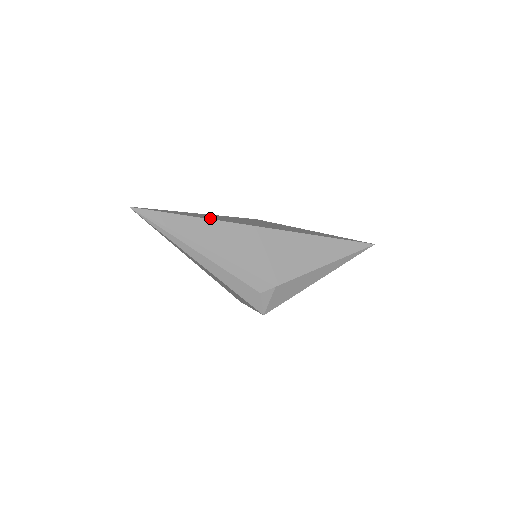
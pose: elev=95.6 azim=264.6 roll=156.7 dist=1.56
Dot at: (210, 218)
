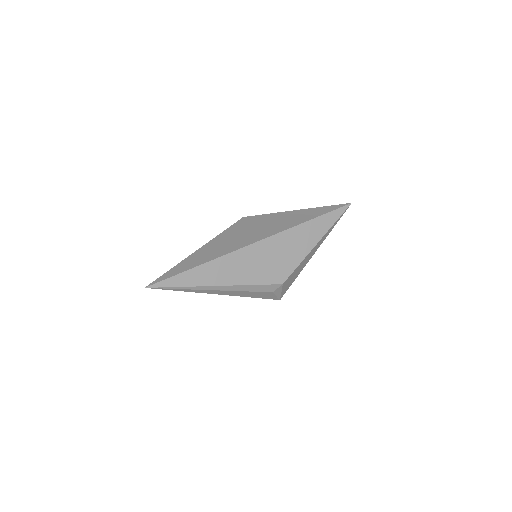
Dot at: (210, 258)
